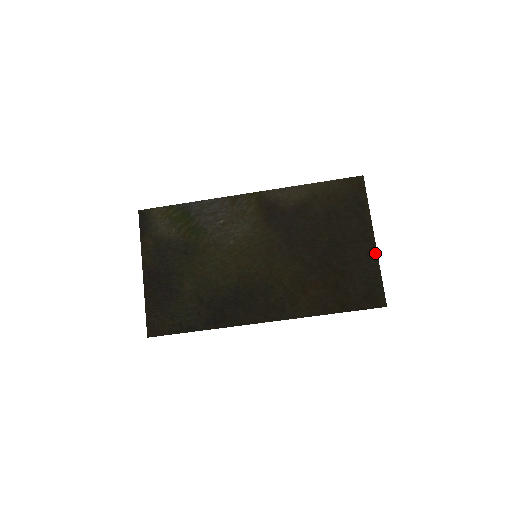
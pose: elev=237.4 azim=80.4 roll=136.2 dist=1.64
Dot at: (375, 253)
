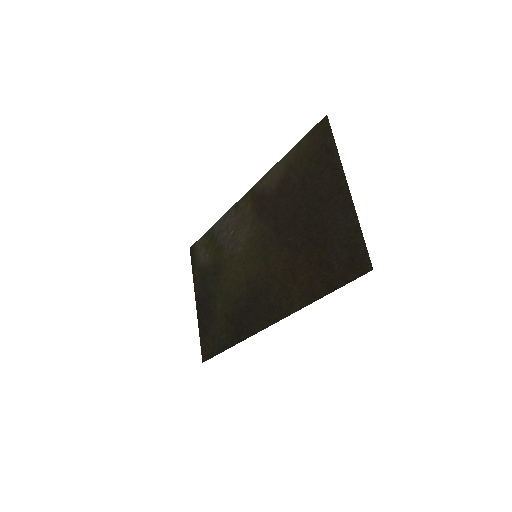
Dot at: (351, 203)
